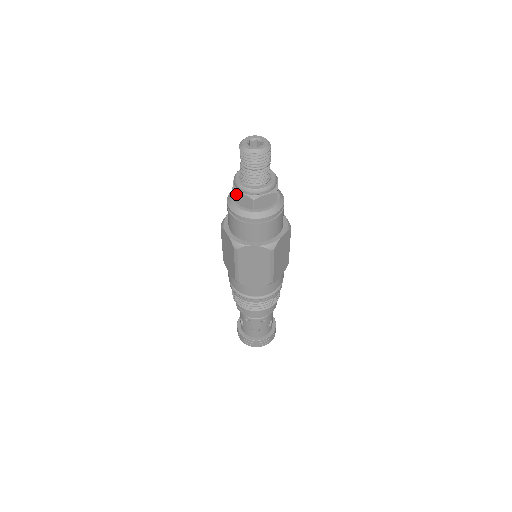
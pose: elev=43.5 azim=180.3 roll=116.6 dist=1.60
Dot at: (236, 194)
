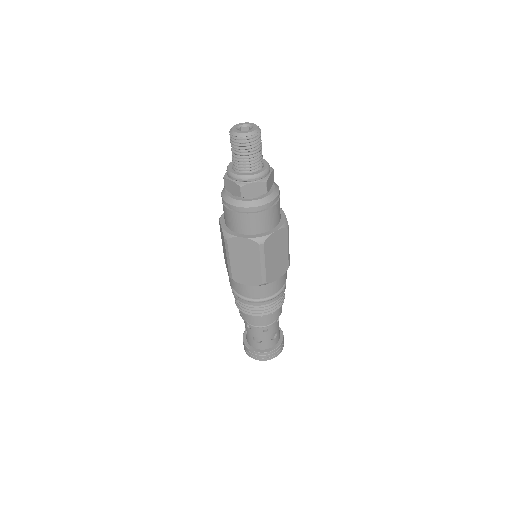
Dot at: (226, 181)
